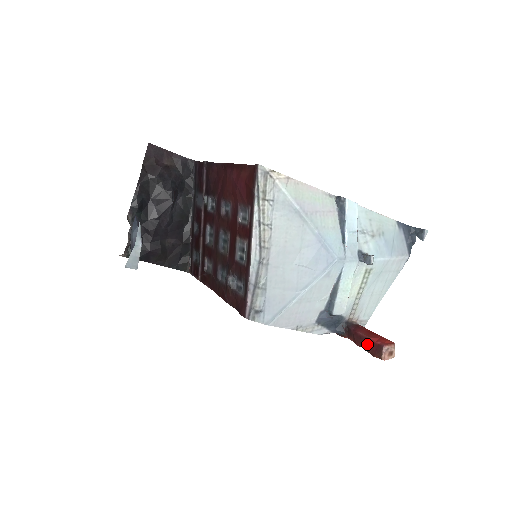
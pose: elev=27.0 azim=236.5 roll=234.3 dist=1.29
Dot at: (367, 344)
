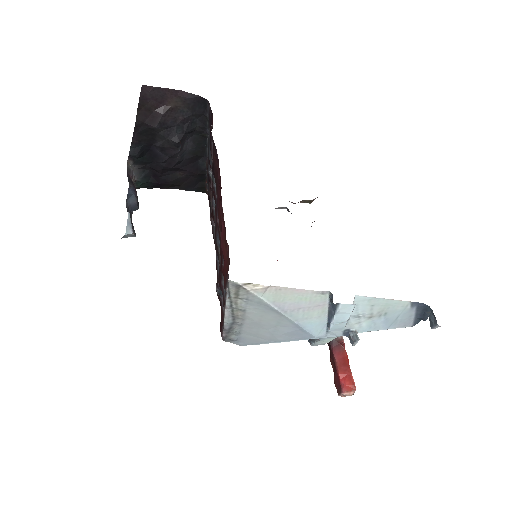
Dot at: (335, 373)
